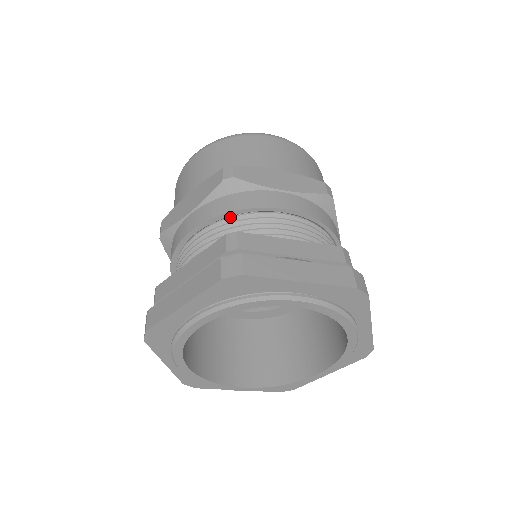
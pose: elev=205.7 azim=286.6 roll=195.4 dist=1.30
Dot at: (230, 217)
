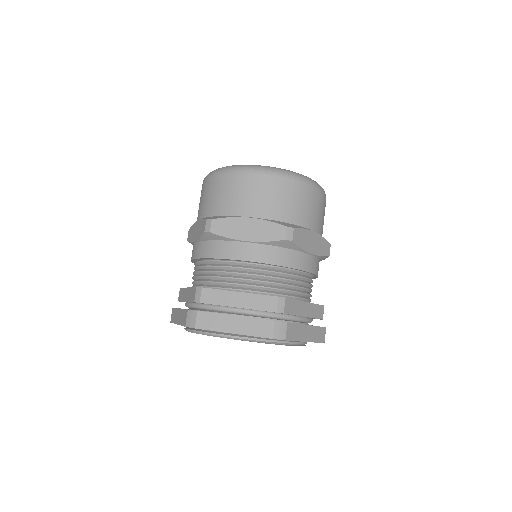
Dot at: (276, 266)
